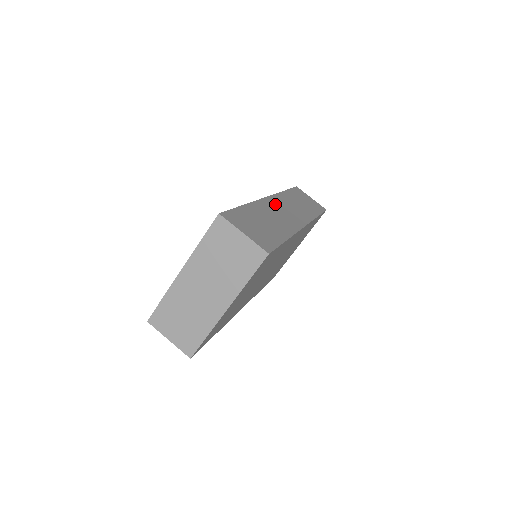
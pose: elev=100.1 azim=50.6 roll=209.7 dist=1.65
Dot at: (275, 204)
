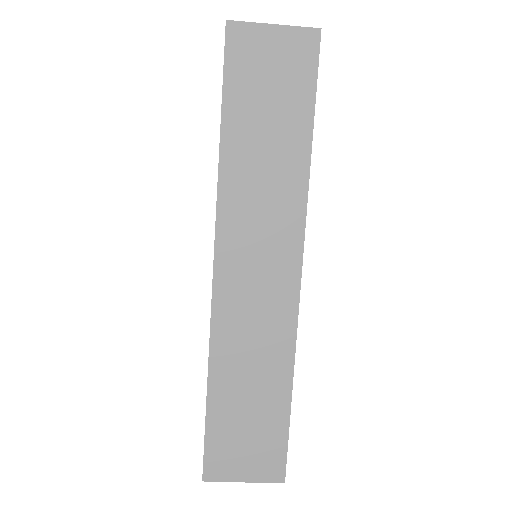
Dot at: (234, 280)
